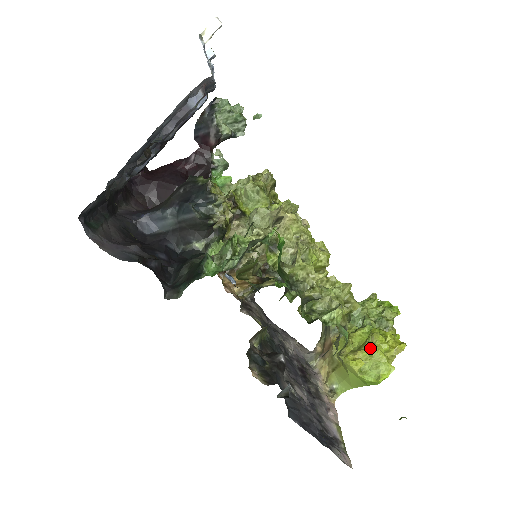
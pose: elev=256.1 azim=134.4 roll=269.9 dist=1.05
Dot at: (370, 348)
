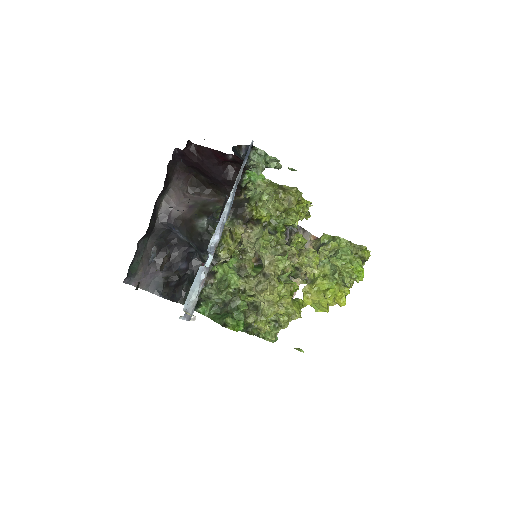
Dot at: (320, 299)
